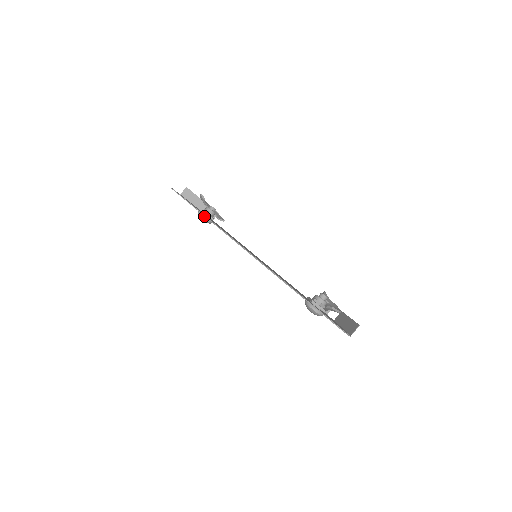
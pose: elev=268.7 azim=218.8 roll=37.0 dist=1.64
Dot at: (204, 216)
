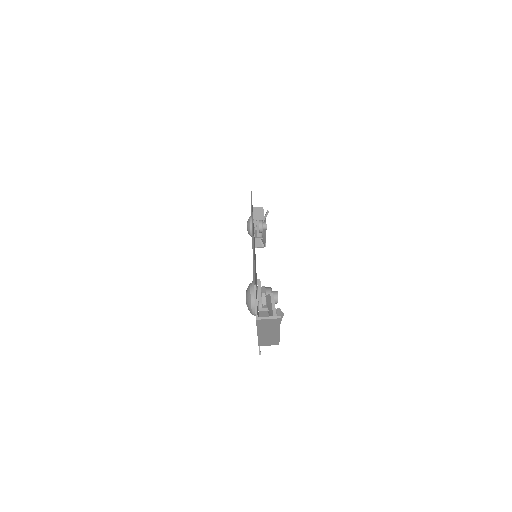
Dot at: occluded
